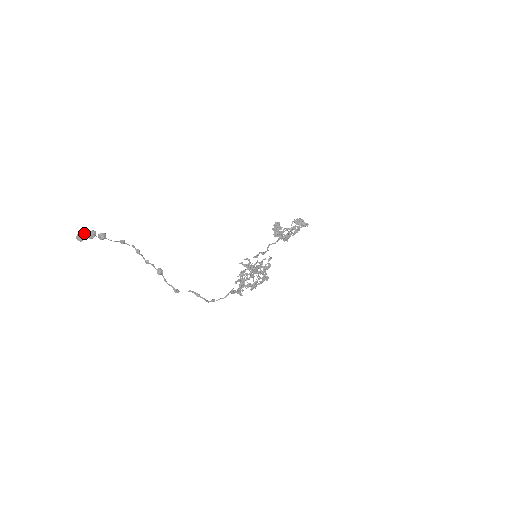
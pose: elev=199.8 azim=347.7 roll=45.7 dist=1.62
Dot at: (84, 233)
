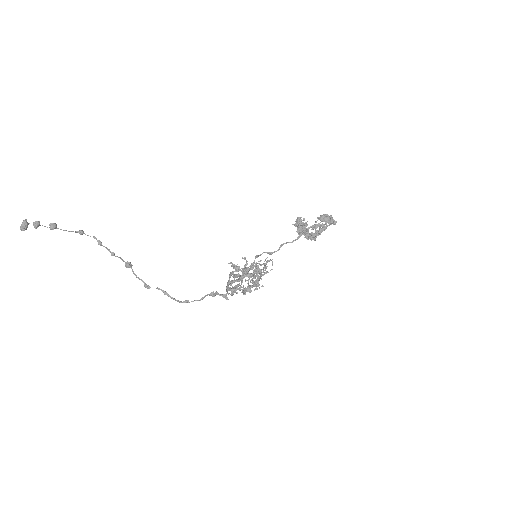
Dot at: (24, 223)
